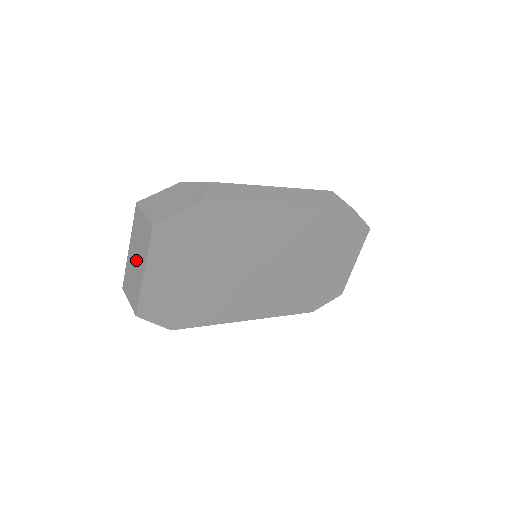
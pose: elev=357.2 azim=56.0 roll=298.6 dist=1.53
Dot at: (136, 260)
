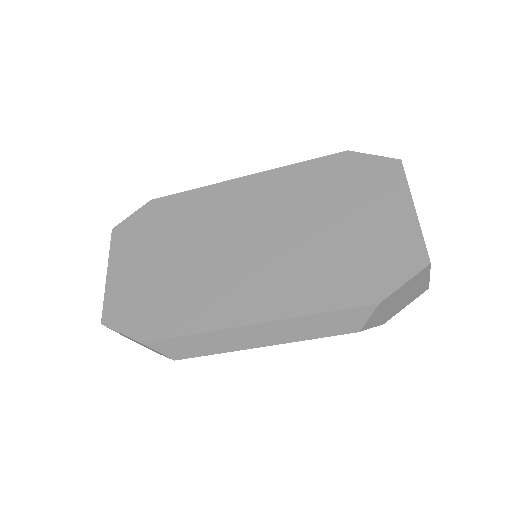
Dot at: occluded
